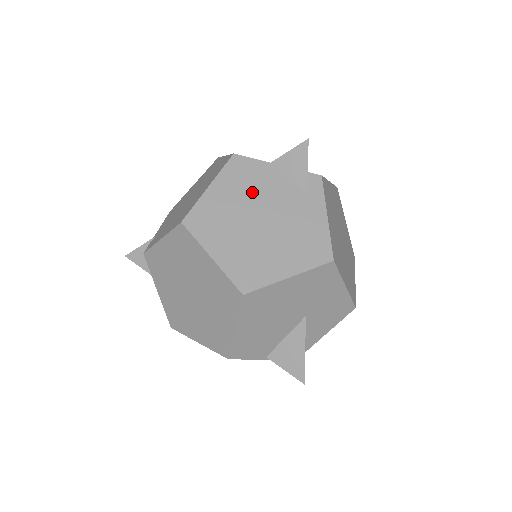
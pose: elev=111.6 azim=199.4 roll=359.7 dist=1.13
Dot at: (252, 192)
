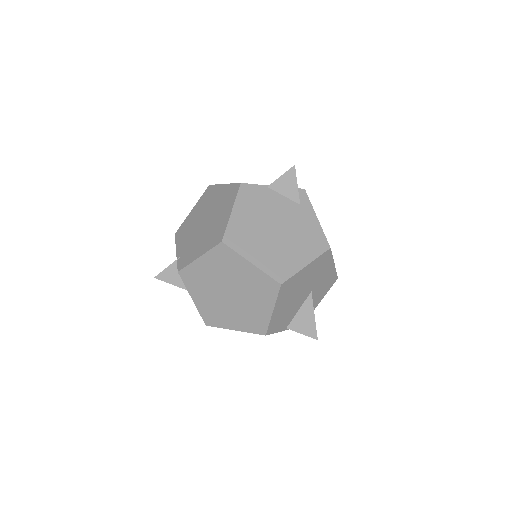
Dot at: (263, 210)
